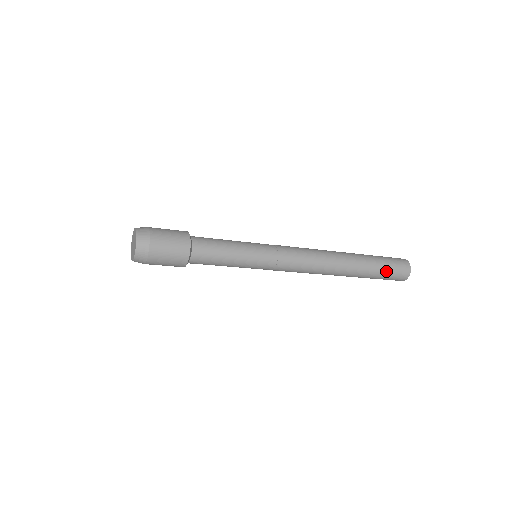
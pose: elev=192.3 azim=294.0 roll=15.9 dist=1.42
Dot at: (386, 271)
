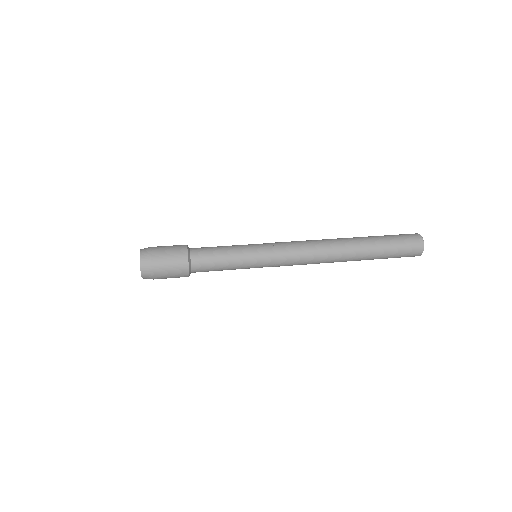
Dot at: (394, 253)
